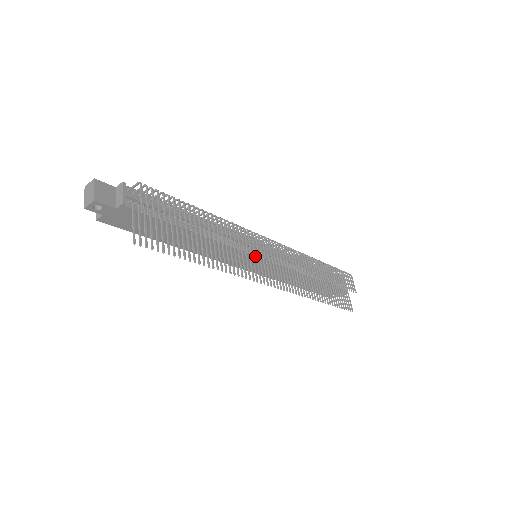
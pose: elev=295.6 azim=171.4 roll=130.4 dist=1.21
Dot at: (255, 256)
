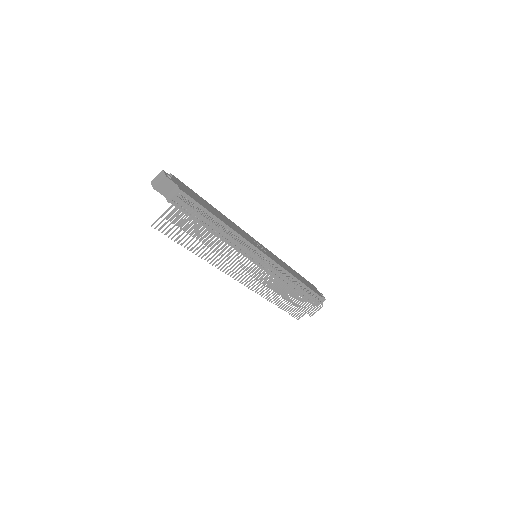
Dot at: occluded
